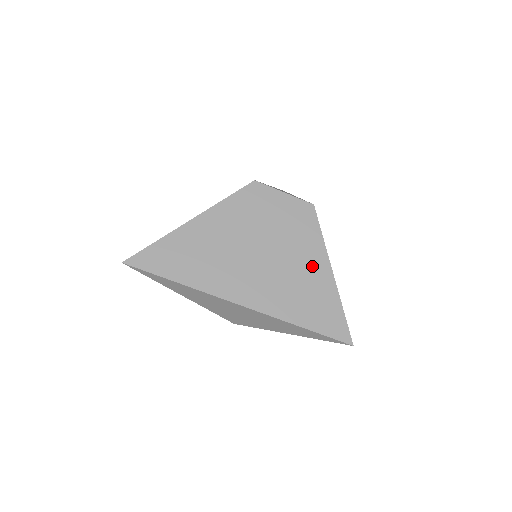
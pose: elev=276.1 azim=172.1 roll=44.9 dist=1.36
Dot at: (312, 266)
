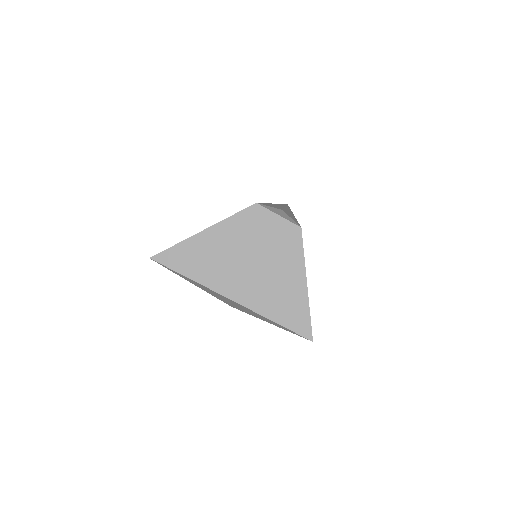
Dot at: (291, 277)
